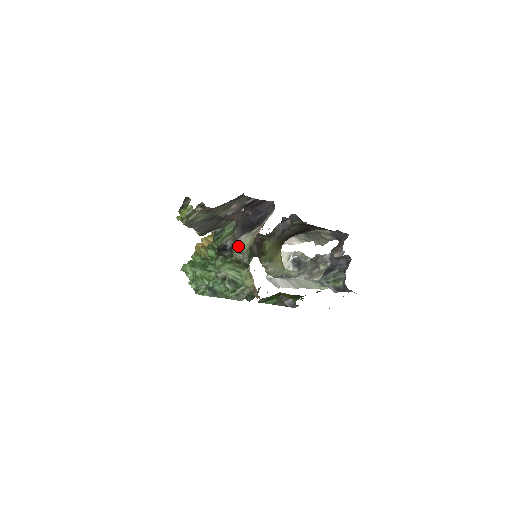
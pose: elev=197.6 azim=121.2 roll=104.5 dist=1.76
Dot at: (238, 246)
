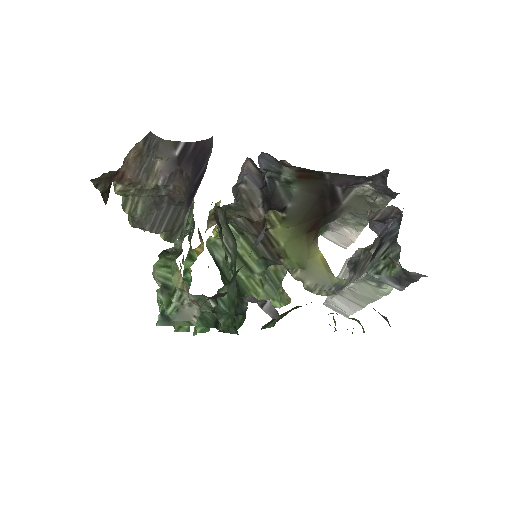
Dot at: occluded
